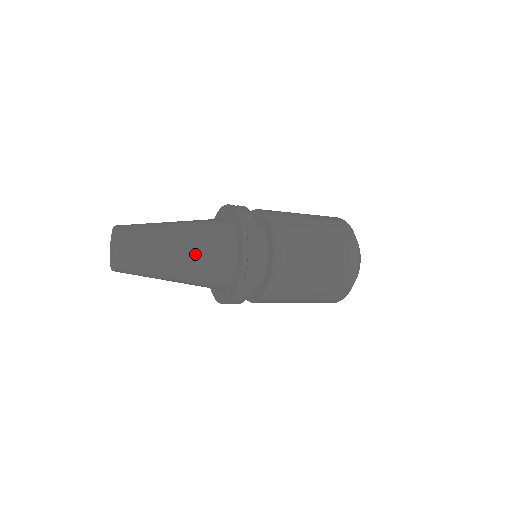
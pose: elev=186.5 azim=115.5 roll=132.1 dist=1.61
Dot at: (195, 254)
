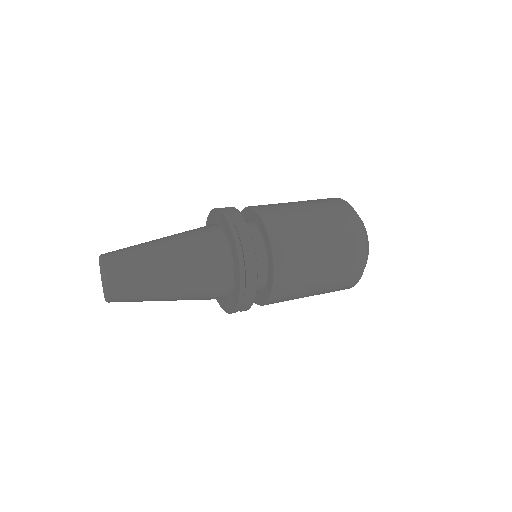
Dot at: (189, 274)
